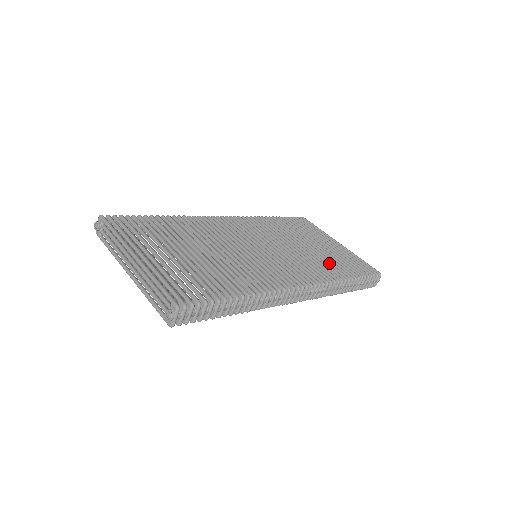
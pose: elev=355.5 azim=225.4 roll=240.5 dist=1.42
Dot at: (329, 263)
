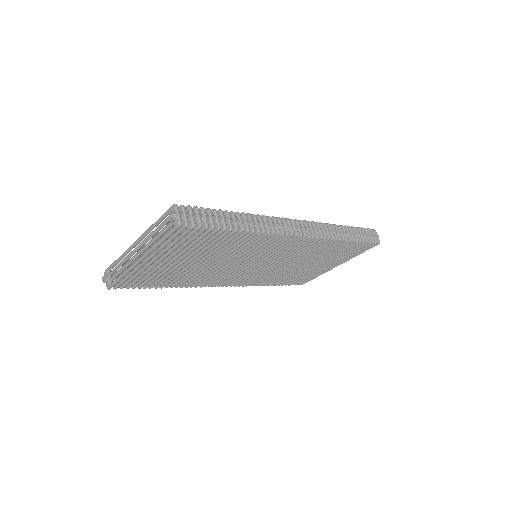
Dot at: occluded
